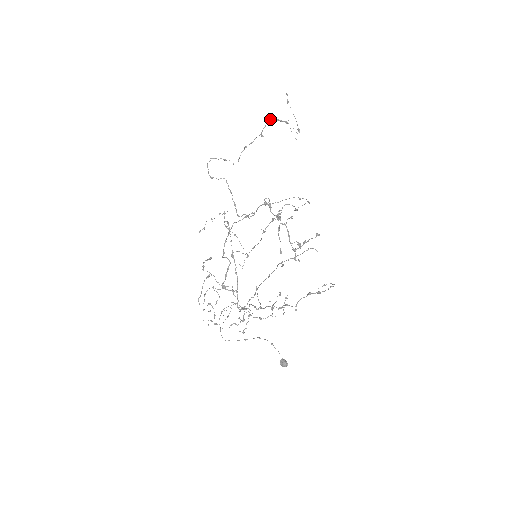
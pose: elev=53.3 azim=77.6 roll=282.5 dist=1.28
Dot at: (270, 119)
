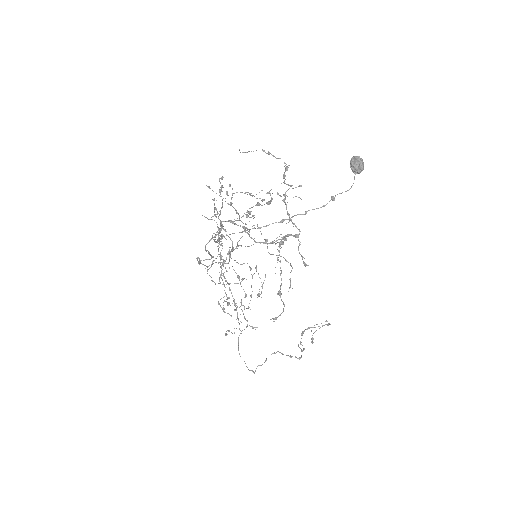
Dot at: (300, 343)
